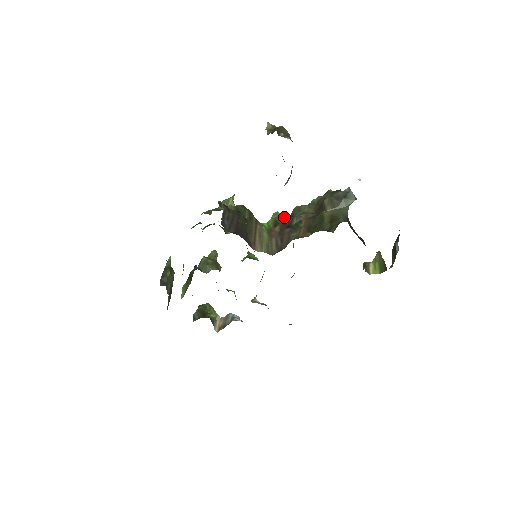
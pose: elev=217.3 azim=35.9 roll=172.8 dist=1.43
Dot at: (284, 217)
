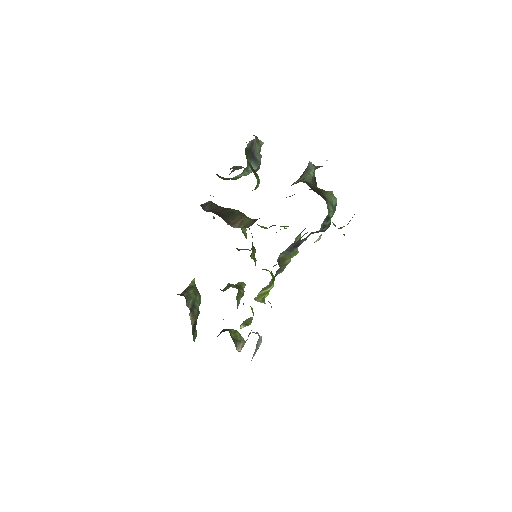
Dot at: occluded
